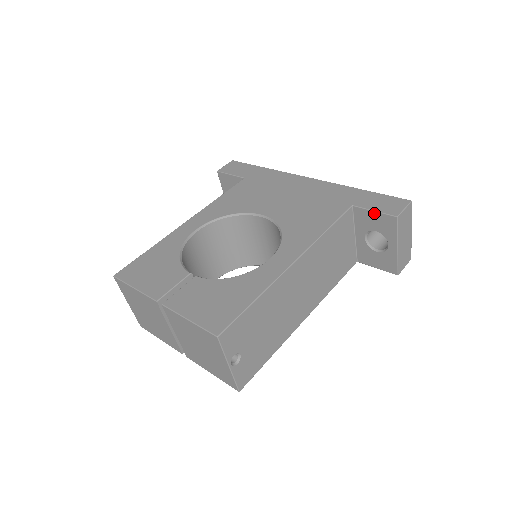
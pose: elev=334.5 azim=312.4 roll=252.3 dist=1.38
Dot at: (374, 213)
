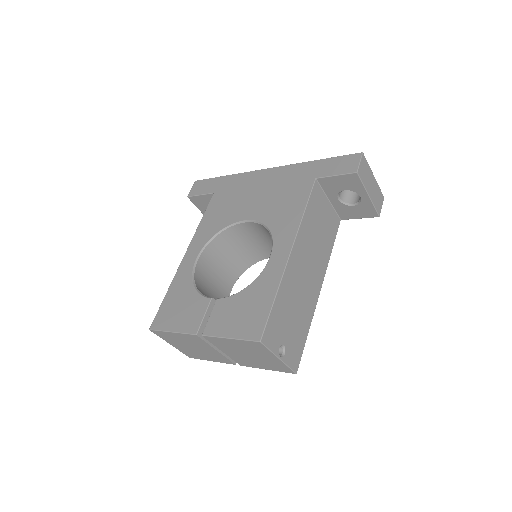
Dot at: (336, 177)
